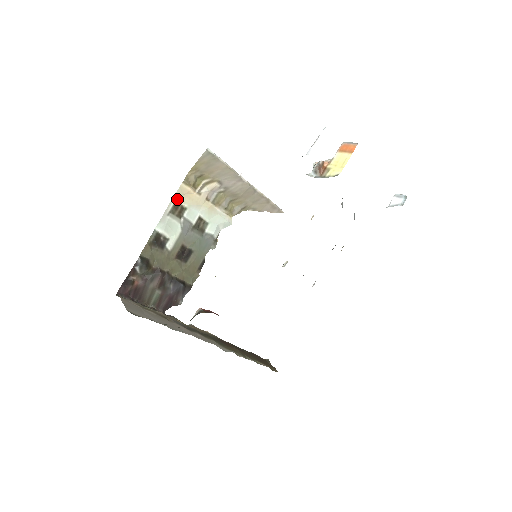
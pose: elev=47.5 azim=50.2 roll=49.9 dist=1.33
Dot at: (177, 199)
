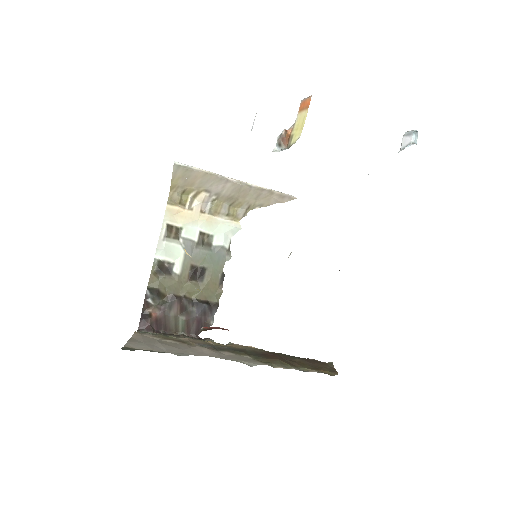
Dot at: (168, 222)
